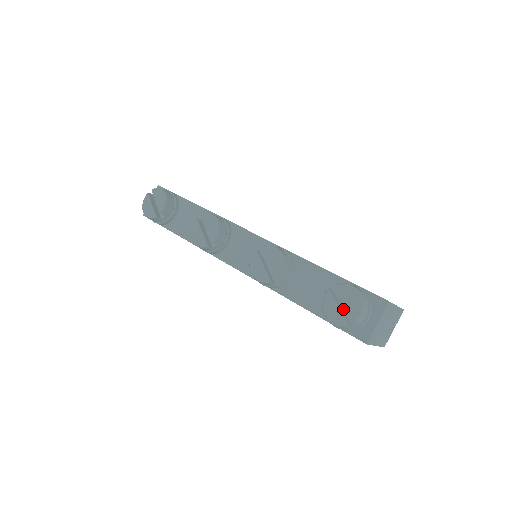
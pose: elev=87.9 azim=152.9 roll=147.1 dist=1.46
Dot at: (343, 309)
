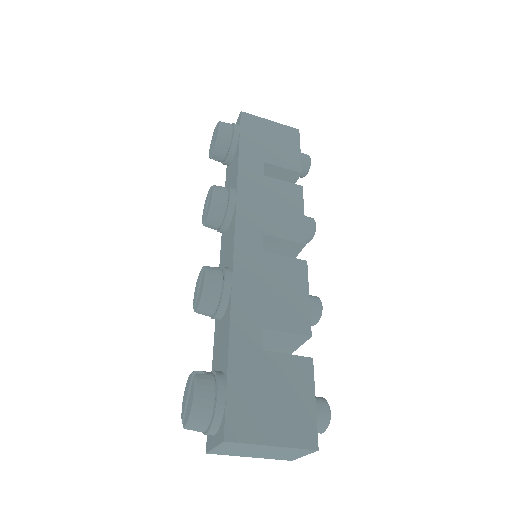
Dot at: occluded
